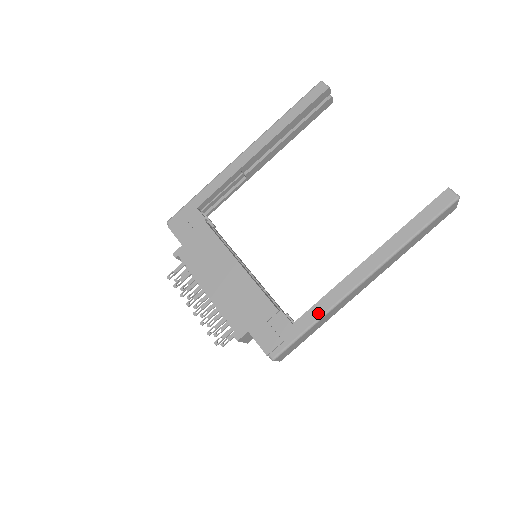
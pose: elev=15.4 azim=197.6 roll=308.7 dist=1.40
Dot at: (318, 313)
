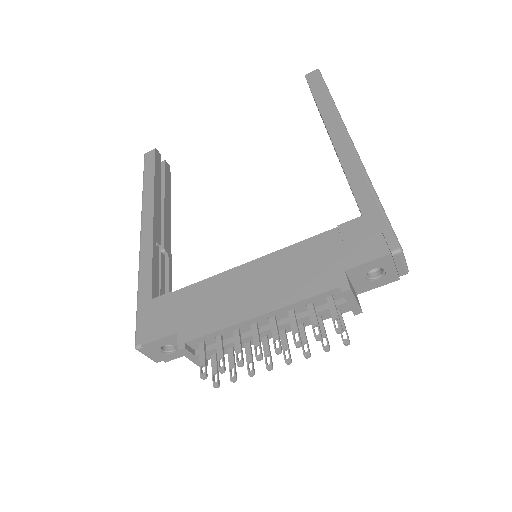
Dot at: (364, 186)
